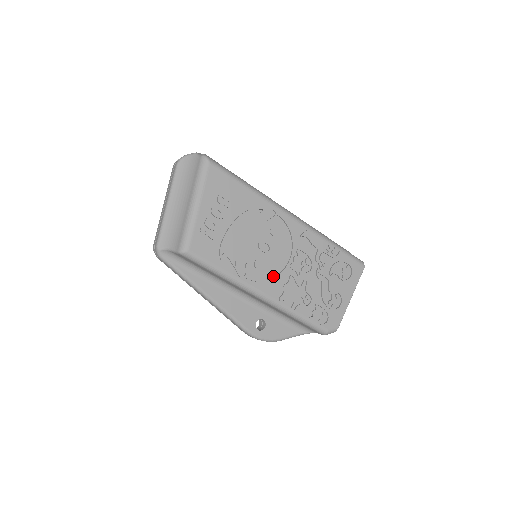
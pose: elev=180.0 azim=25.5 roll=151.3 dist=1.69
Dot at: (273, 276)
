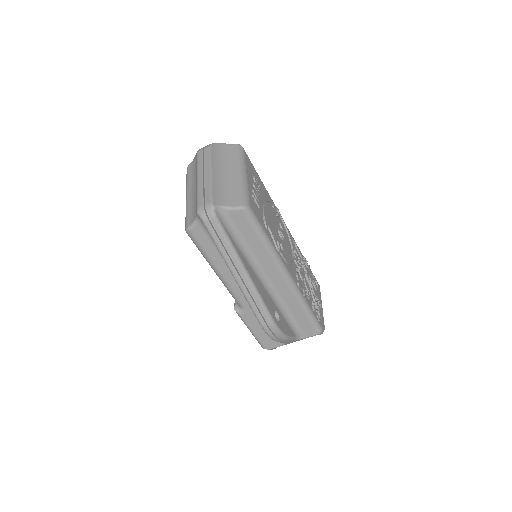
Dot at: (290, 262)
